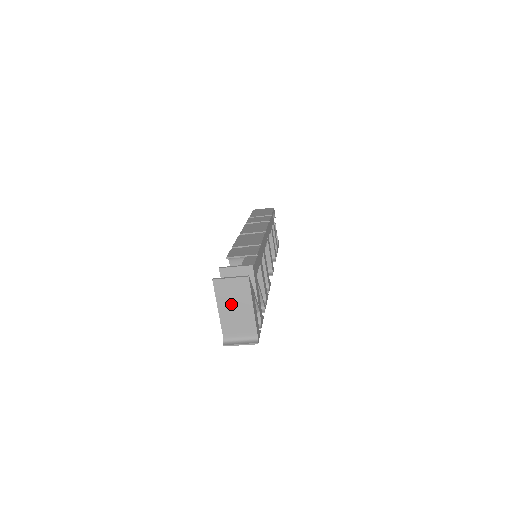
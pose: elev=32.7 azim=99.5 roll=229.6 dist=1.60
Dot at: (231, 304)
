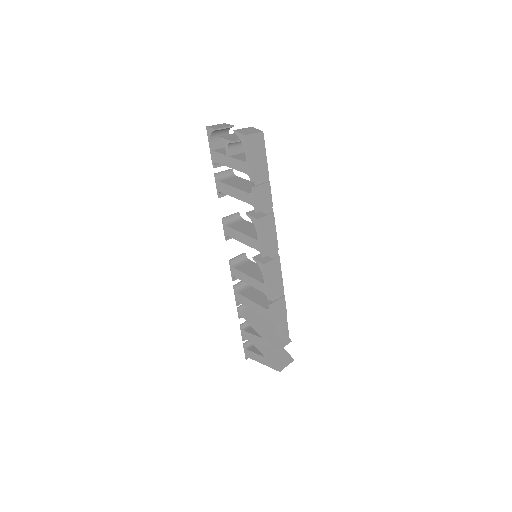
Dot at: occluded
